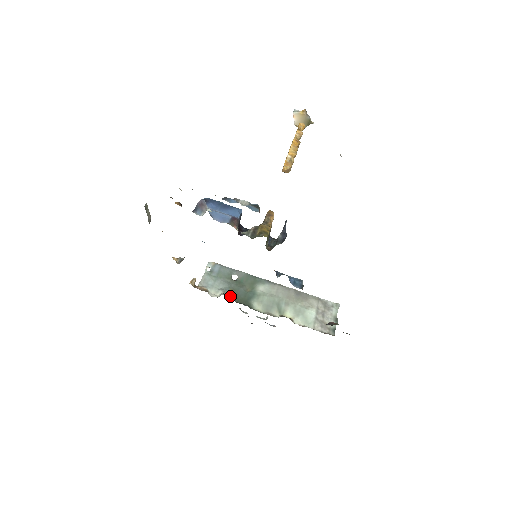
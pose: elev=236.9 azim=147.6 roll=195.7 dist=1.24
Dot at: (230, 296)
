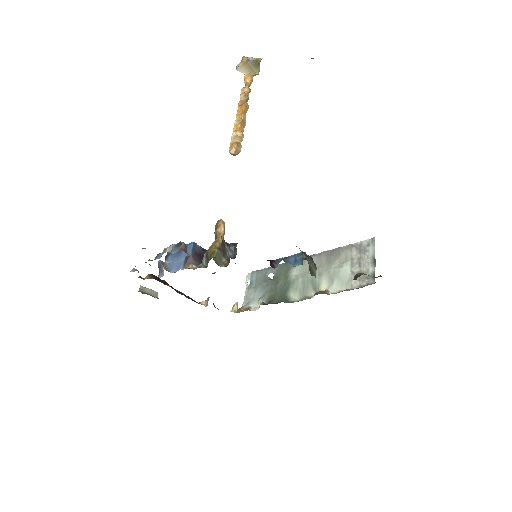
Dot at: (269, 300)
